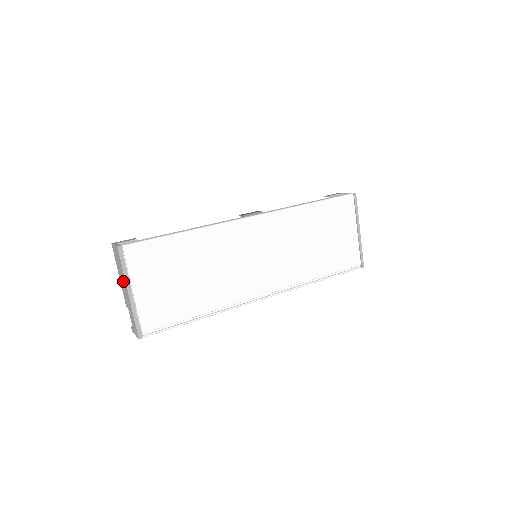
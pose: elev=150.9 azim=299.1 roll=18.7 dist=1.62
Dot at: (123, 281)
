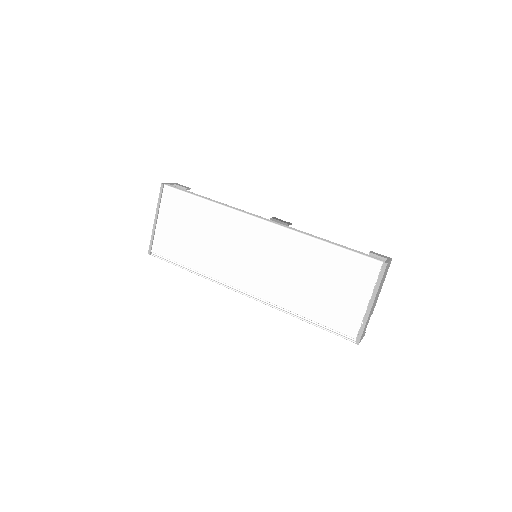
Dot at: occluded
